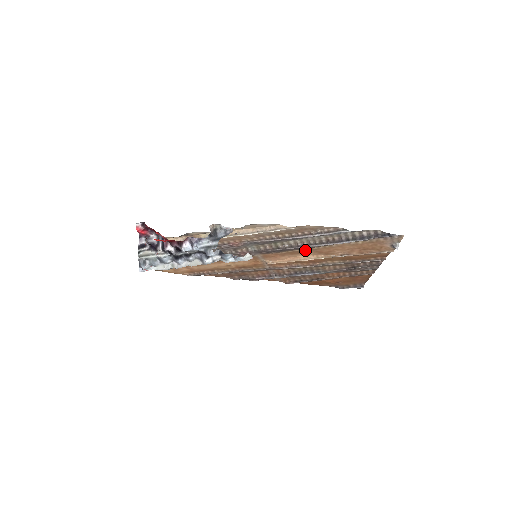
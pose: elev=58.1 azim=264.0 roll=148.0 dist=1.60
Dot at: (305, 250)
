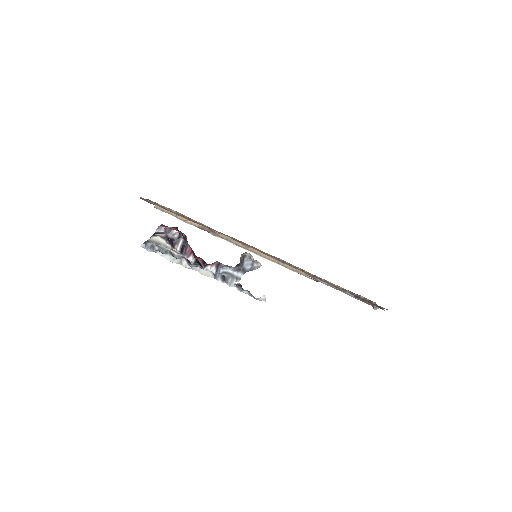
Dot at: occluded
